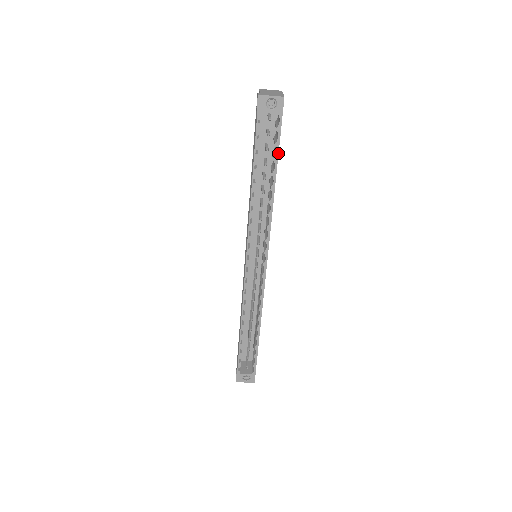
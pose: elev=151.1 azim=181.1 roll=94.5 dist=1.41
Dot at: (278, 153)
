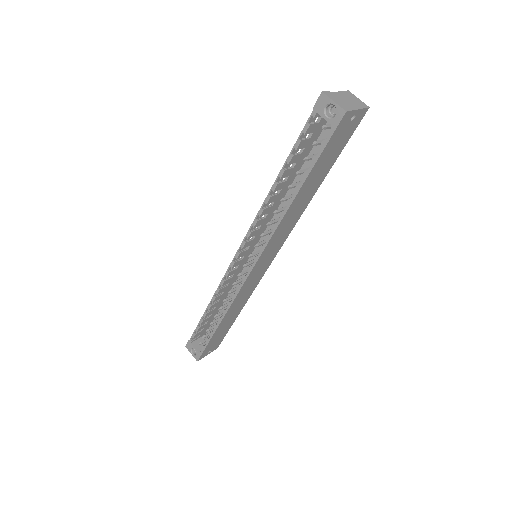
Dot at: (311, 169)
